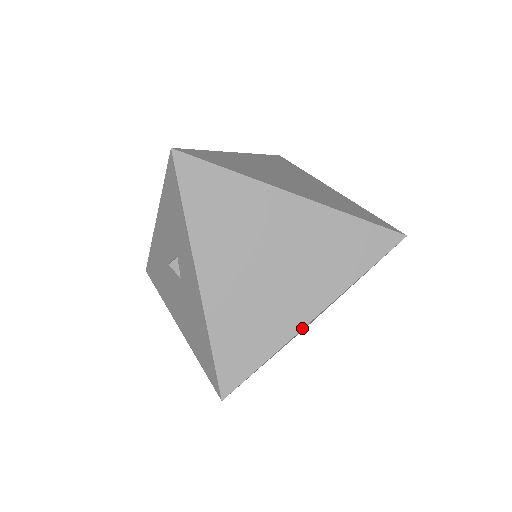
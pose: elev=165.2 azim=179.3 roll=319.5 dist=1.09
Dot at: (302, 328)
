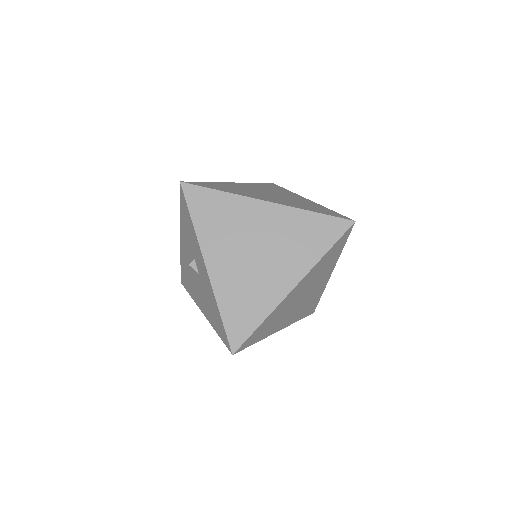
Dot at: (285, 296)
